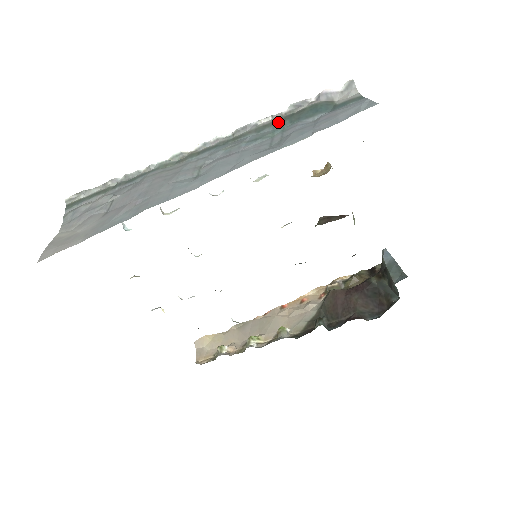
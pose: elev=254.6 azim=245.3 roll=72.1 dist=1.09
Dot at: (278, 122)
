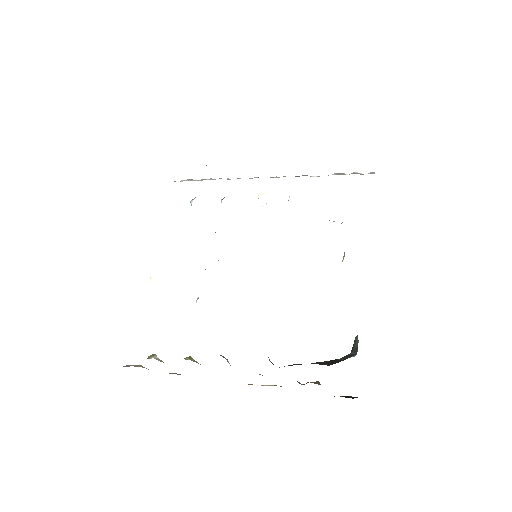
Dot at: occluded
